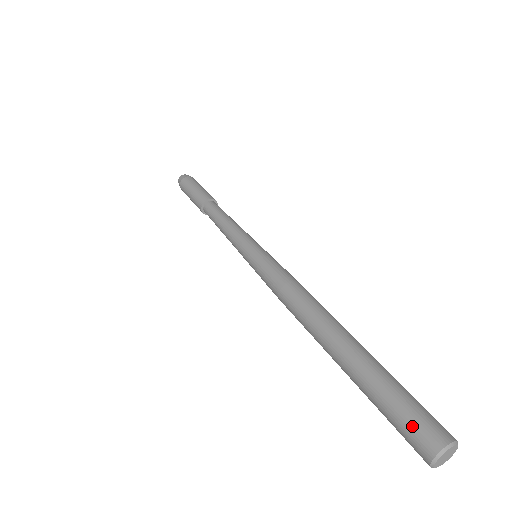
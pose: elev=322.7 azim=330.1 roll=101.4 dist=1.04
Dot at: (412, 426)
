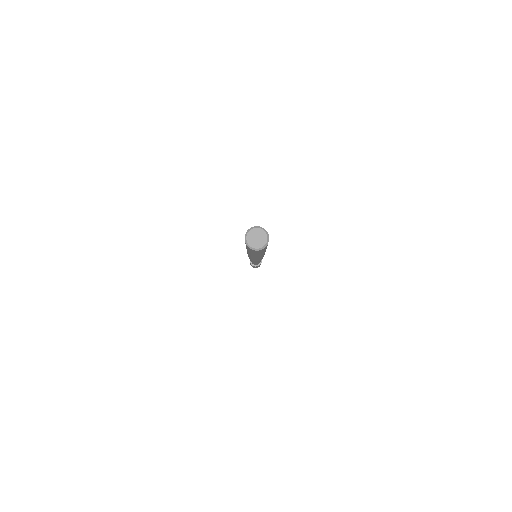
Dot at: occluded
